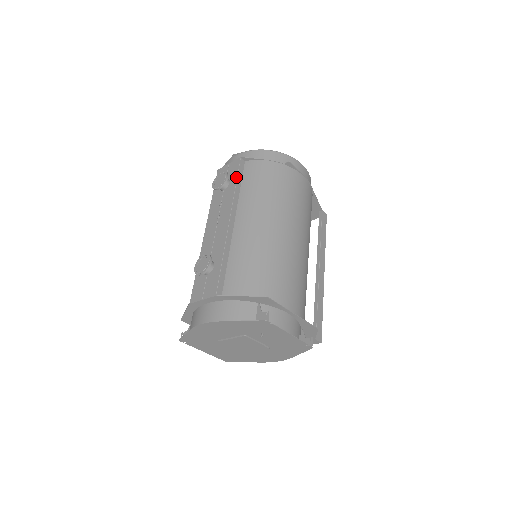
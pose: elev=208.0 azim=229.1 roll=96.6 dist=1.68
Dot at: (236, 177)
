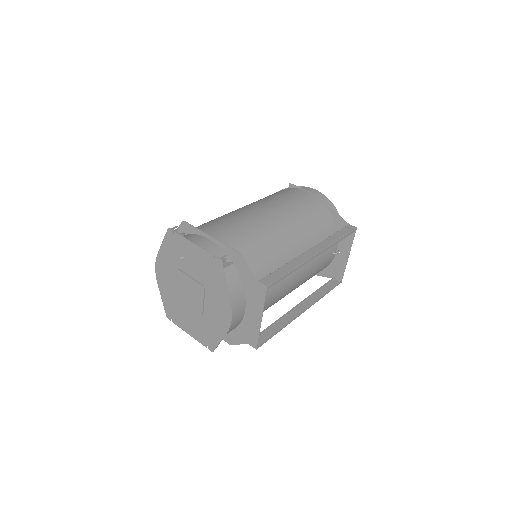
Dot at: occluded
